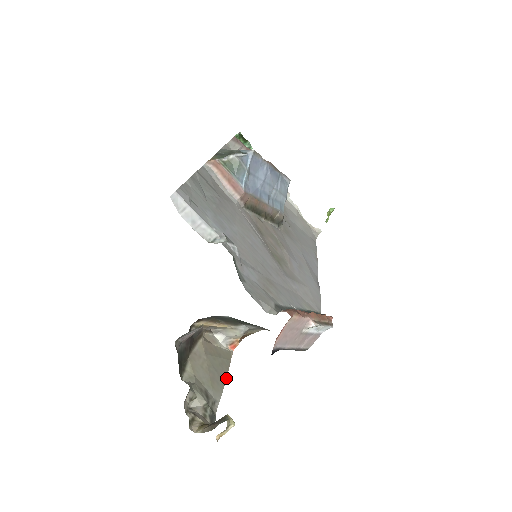
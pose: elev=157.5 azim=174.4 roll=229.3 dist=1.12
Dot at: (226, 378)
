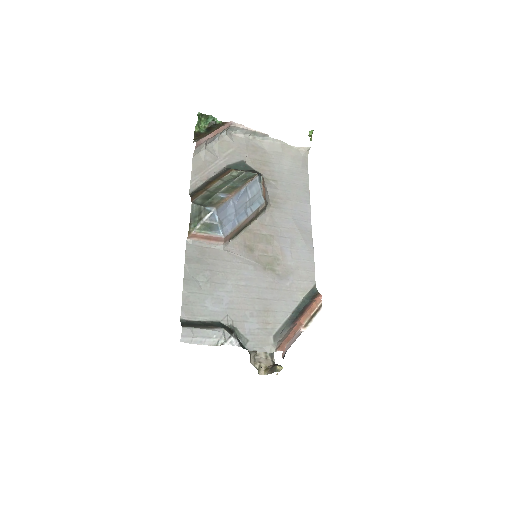
Dot at: occluded
